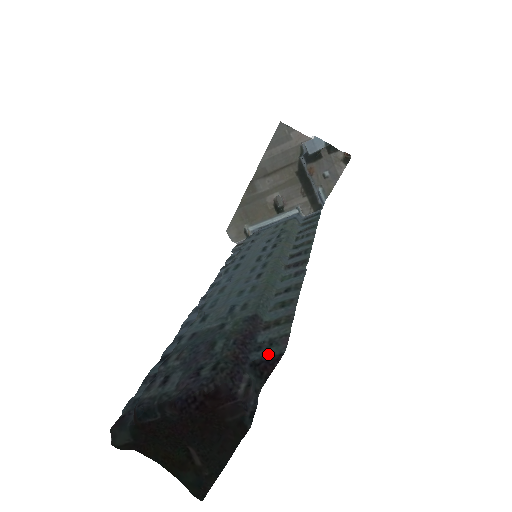
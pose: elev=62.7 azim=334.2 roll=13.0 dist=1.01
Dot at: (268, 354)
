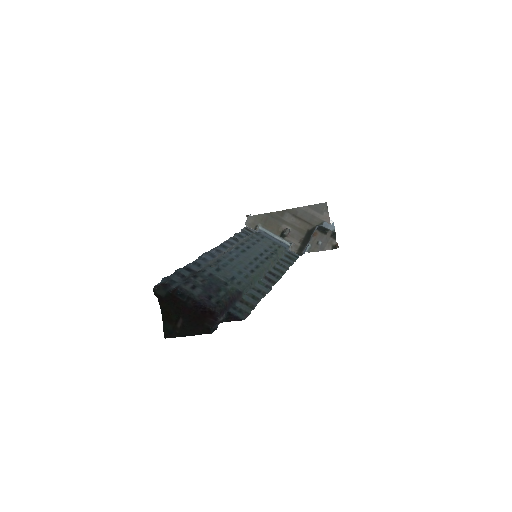
Dot at: (237, 315)
